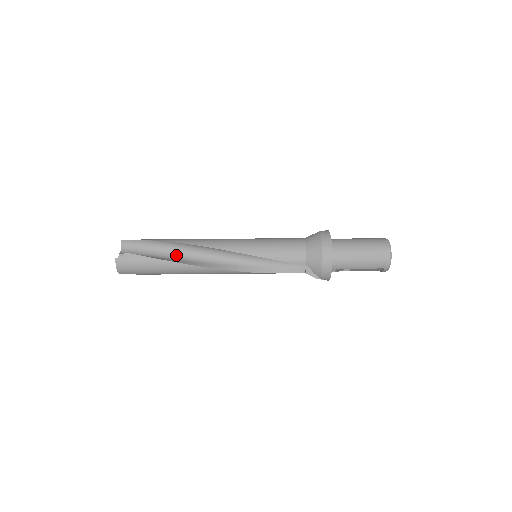
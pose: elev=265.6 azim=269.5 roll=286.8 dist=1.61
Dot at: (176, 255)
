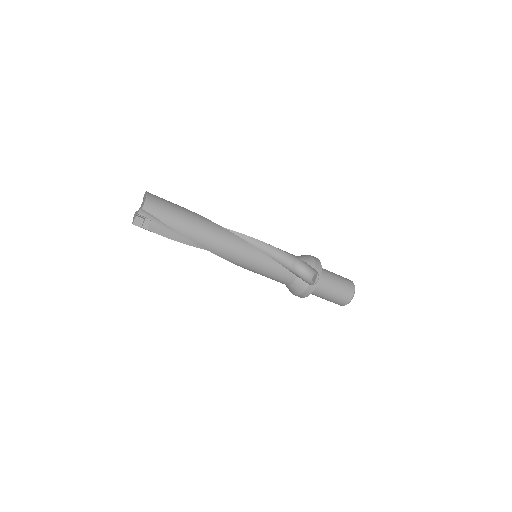
Dot at: occluded
